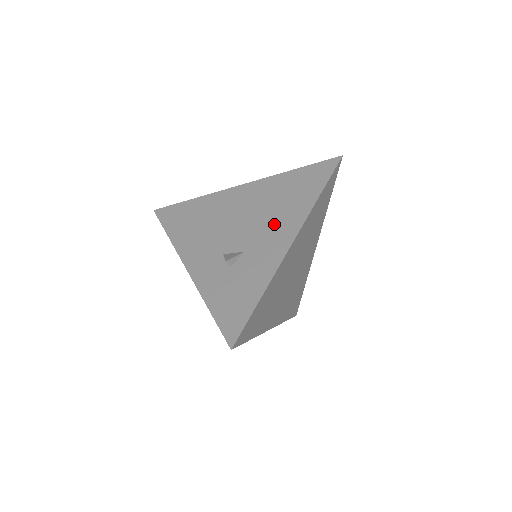
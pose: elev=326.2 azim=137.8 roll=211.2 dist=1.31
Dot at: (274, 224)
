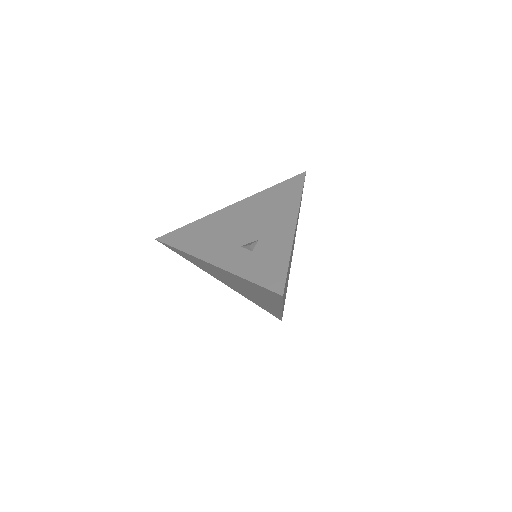
Dot at: (274, 218)
